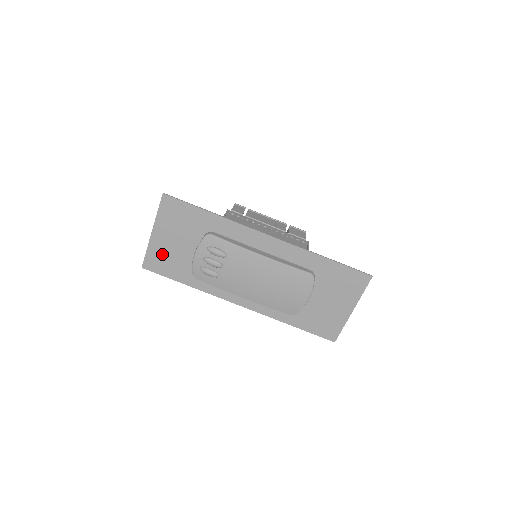
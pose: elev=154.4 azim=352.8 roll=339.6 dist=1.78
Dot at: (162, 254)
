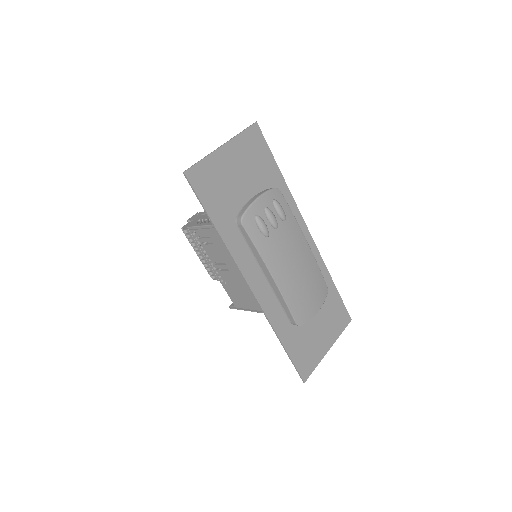
Dot at: (216, 175)
